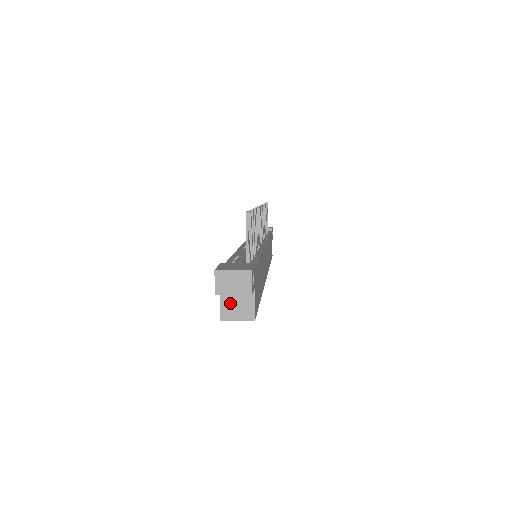
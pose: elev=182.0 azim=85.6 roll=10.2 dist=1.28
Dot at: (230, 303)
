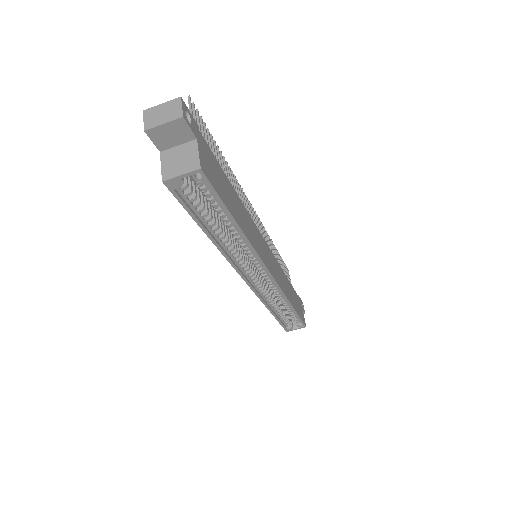
Dot at: (172, 161)
